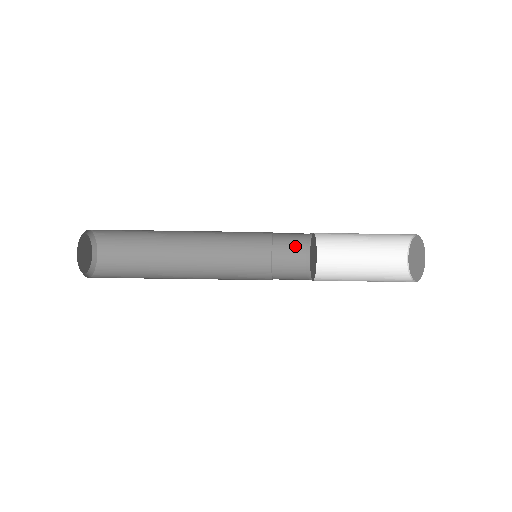
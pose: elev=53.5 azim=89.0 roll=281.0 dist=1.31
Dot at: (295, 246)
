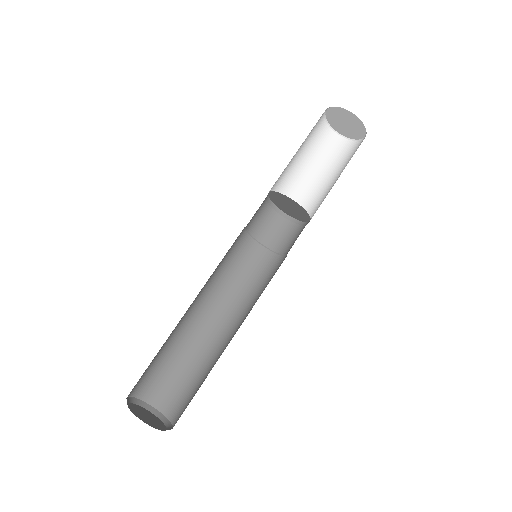
Dot at: (284, 231)
